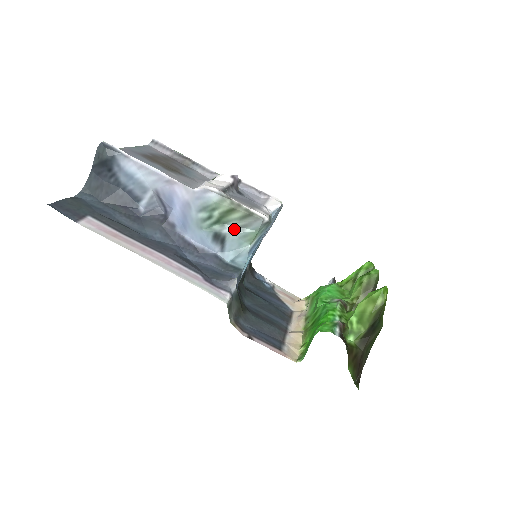
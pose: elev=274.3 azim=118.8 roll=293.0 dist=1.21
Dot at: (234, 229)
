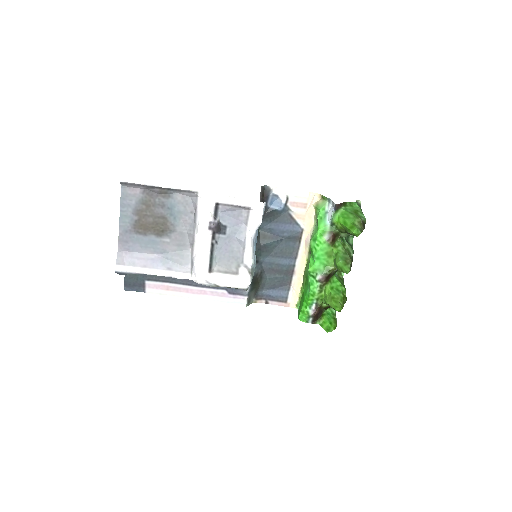
Dot at: occluded
